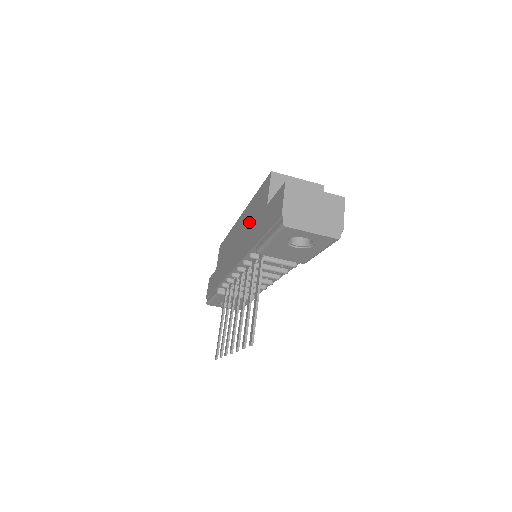
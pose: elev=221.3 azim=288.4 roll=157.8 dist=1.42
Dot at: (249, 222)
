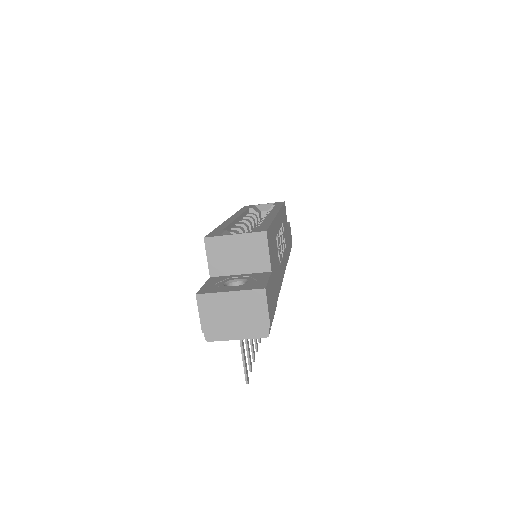
Dot at: occluded
